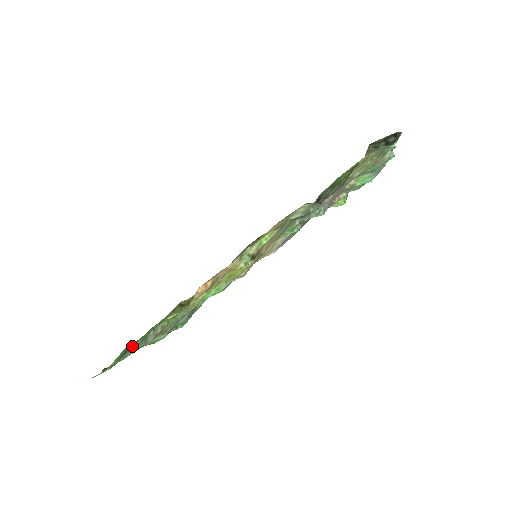
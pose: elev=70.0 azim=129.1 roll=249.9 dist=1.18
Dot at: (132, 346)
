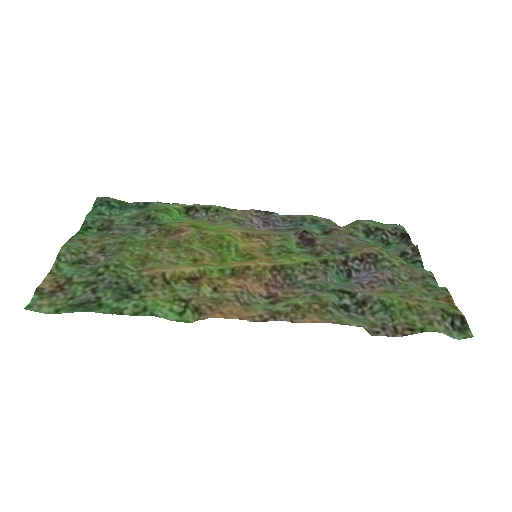
Dot at: (92, 299)
